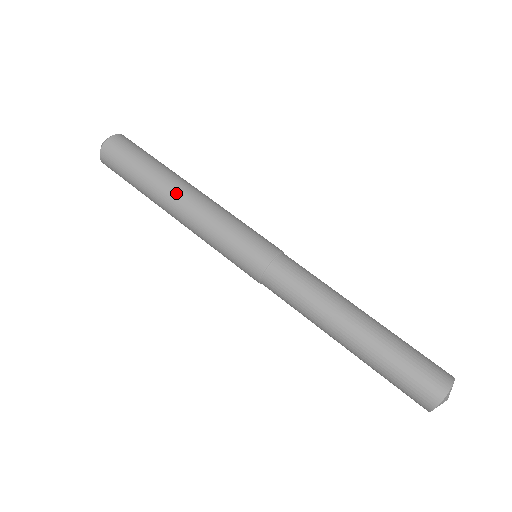
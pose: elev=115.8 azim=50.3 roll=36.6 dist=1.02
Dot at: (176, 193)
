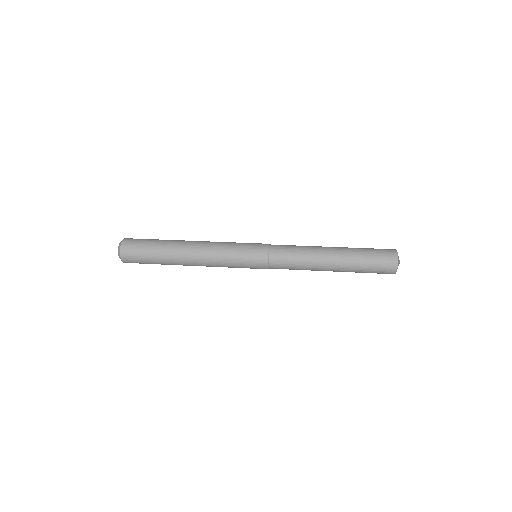
Dot at: occluded
